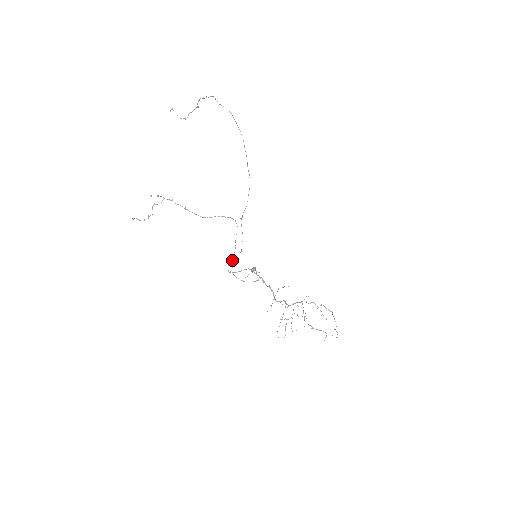
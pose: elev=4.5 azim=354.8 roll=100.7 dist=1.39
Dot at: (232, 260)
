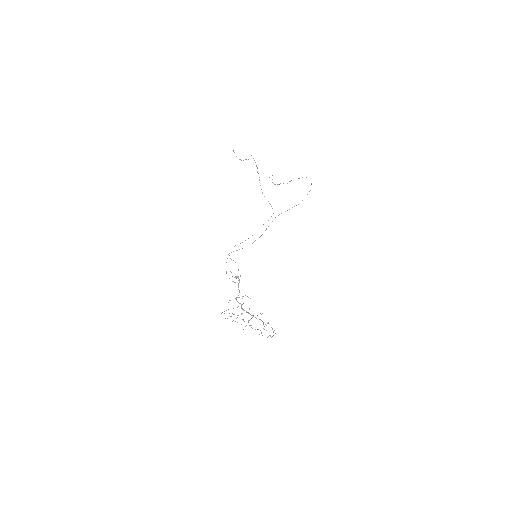
Dot at: occluded
